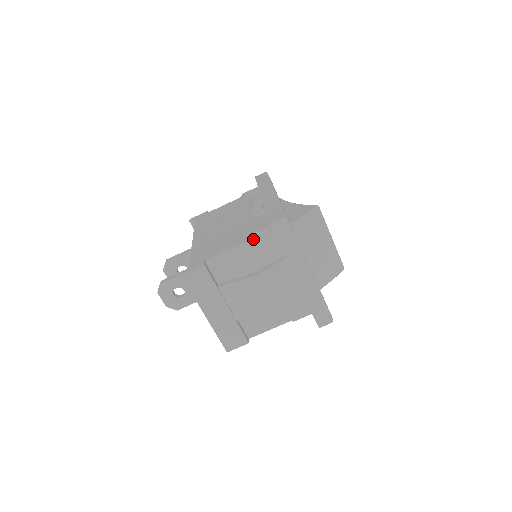
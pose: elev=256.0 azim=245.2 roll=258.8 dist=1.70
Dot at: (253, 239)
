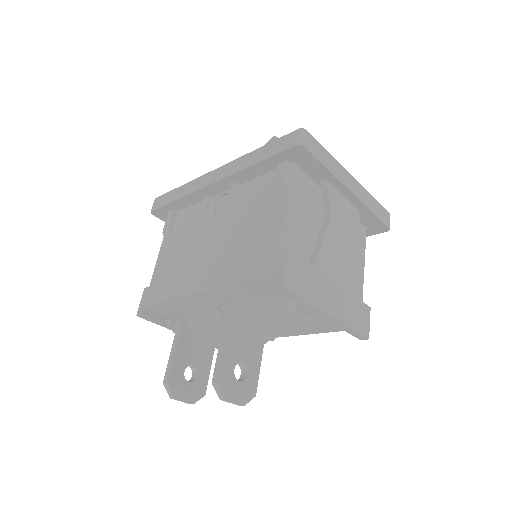
Dot at: (289, 187)
